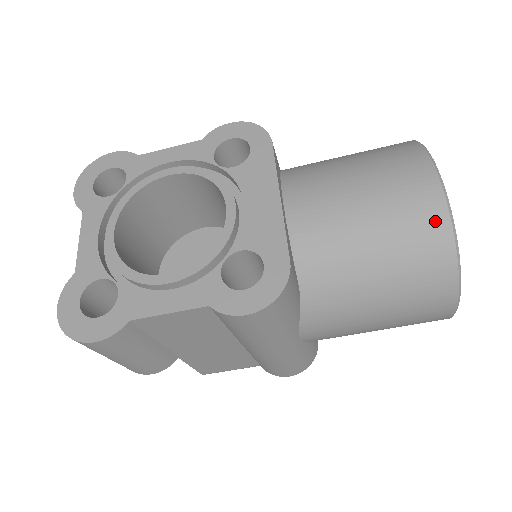
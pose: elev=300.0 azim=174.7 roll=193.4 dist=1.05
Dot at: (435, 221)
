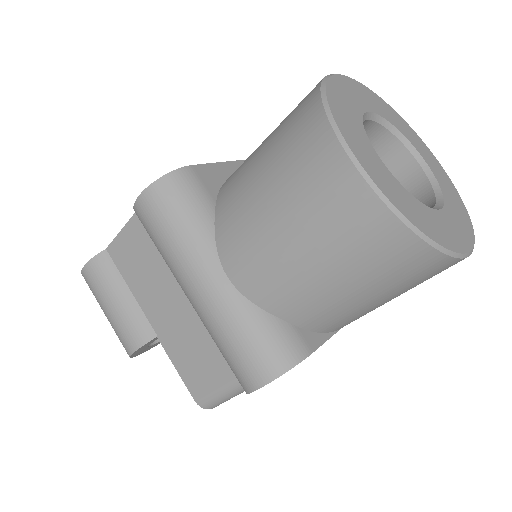
Dot at: (311, 91)
